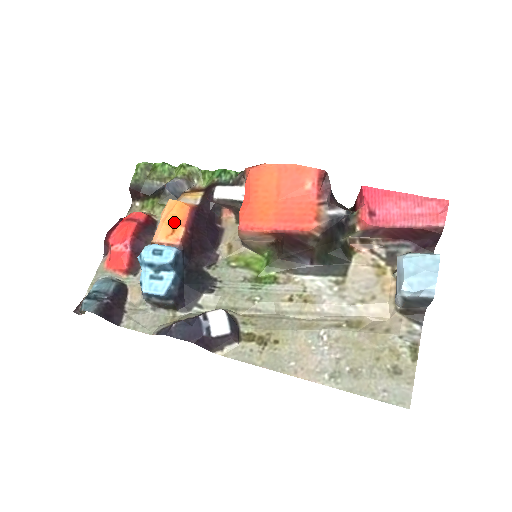
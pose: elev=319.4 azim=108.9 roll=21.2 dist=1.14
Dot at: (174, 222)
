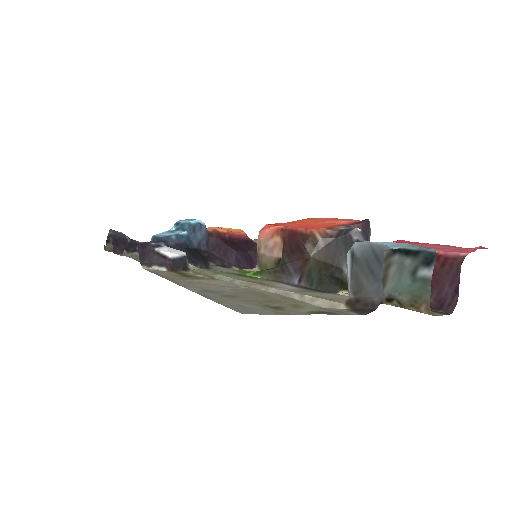
Dot at: occluded
